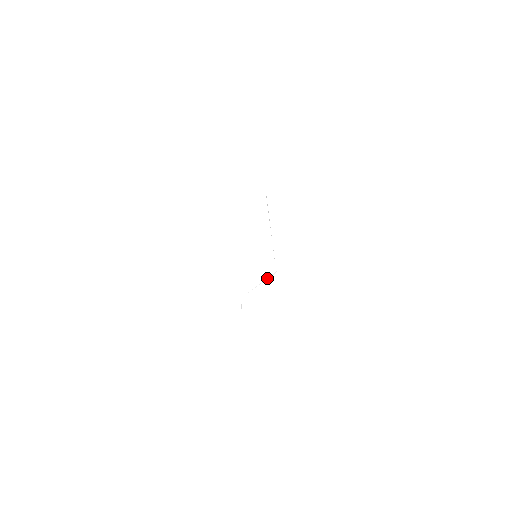
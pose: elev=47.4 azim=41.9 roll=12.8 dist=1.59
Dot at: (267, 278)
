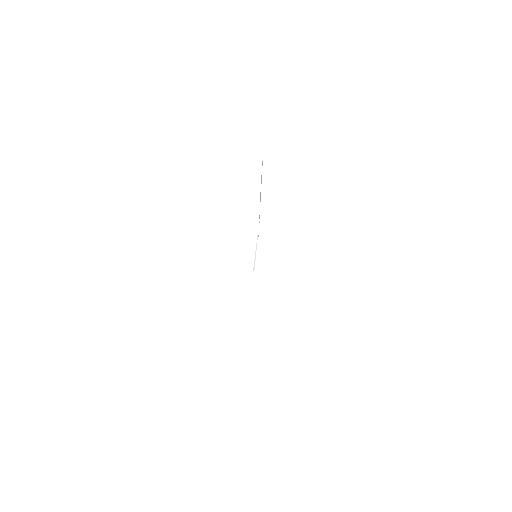
Dot at: (258, 226)
